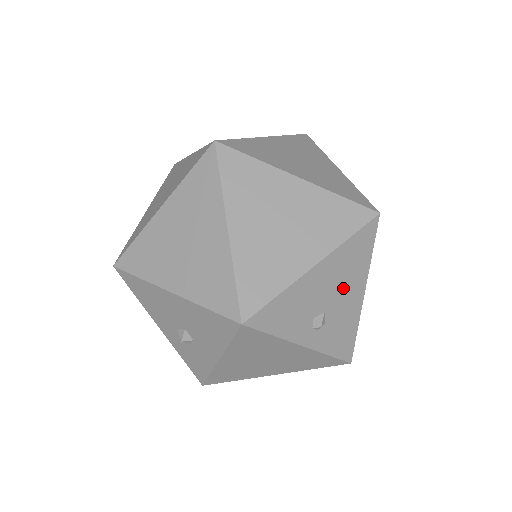
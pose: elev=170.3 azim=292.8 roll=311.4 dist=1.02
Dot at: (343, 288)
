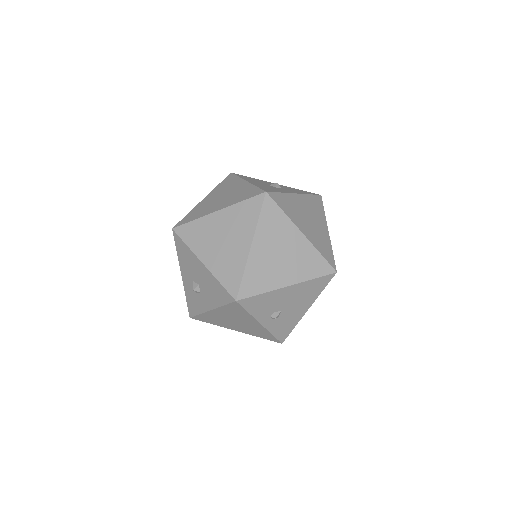
Dot at: (298, 303)
